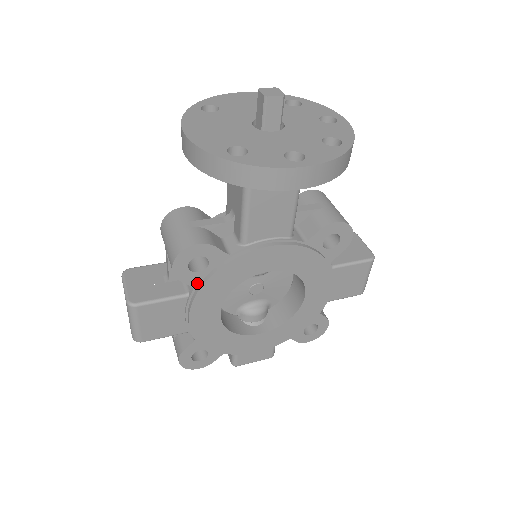
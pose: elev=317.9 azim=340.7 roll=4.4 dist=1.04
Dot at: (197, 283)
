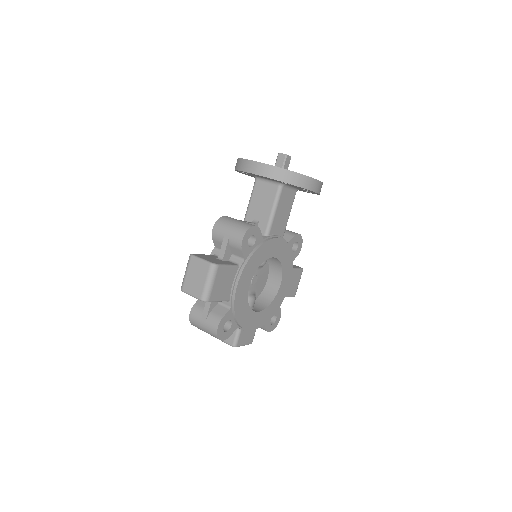
Dot at: (247, 256)
